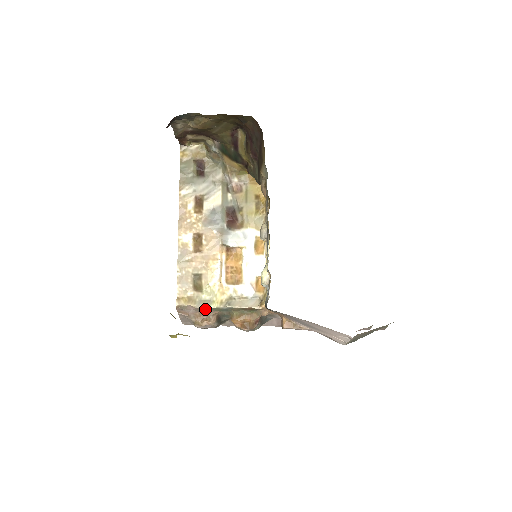
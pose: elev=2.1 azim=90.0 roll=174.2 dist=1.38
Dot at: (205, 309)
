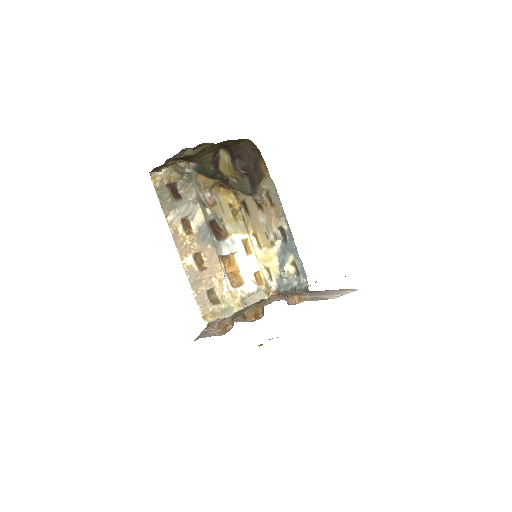
Dot at: (228, 317)
